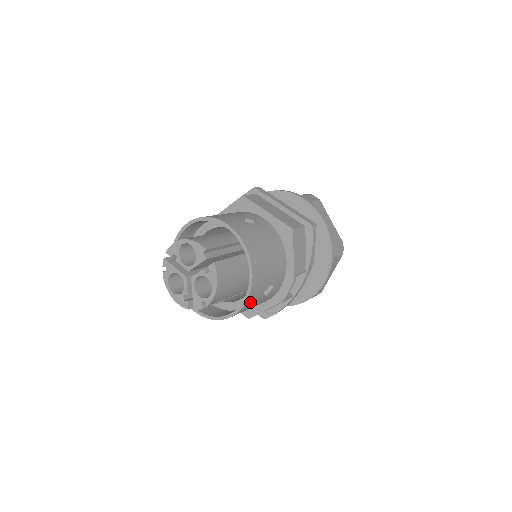
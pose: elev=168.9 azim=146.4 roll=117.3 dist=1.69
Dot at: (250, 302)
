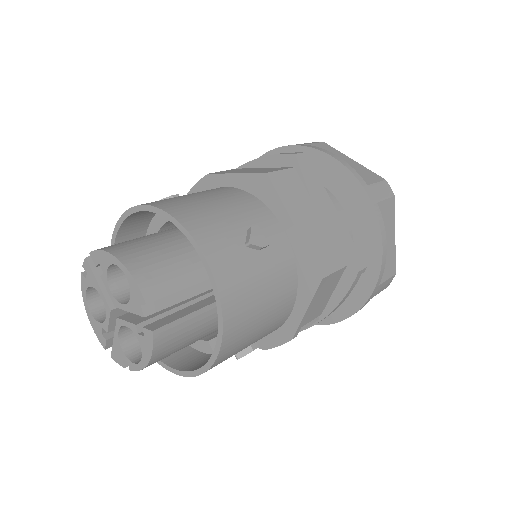
Dot at: occluded
